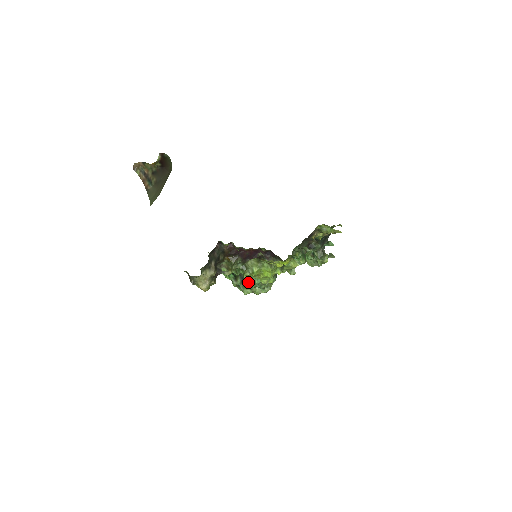
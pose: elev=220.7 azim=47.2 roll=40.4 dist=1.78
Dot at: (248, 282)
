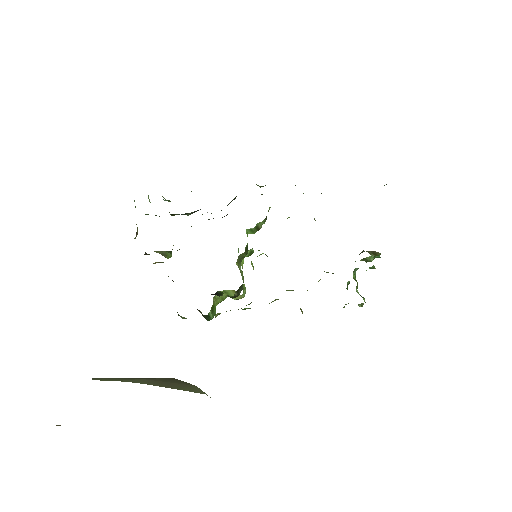
Dot at: occluded
